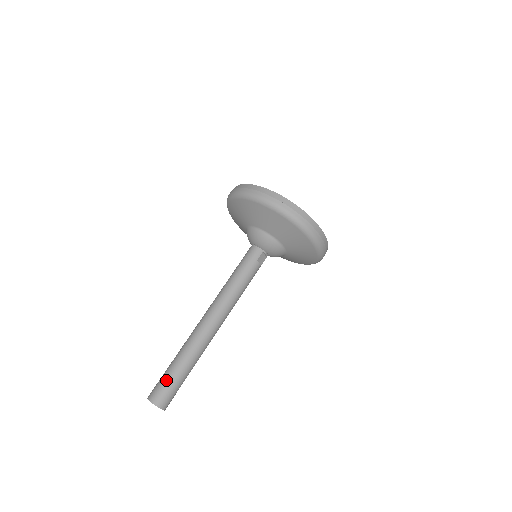
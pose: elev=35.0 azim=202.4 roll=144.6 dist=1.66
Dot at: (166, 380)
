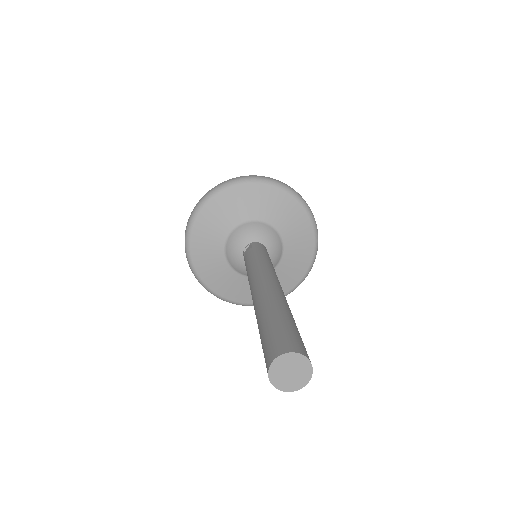
Dot at: (298, 333)
